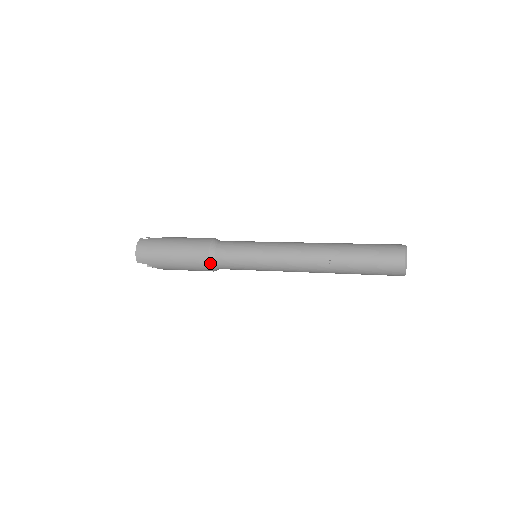
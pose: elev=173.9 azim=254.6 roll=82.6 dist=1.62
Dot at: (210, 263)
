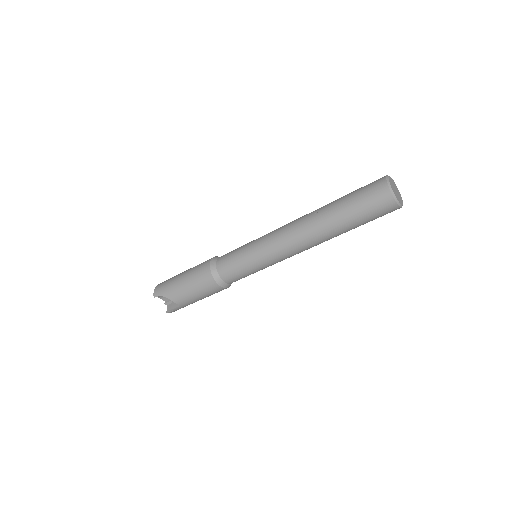
Dot at: (211, 268)
